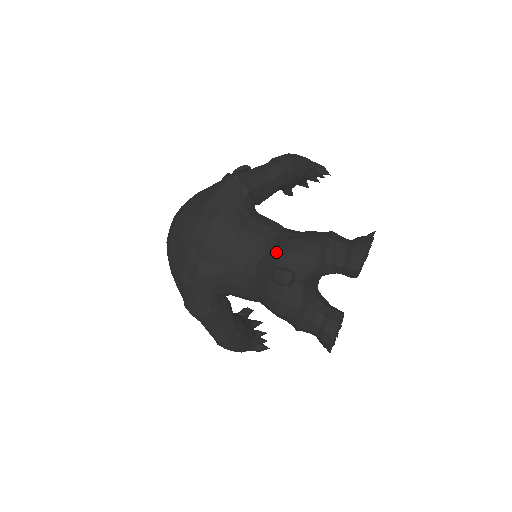
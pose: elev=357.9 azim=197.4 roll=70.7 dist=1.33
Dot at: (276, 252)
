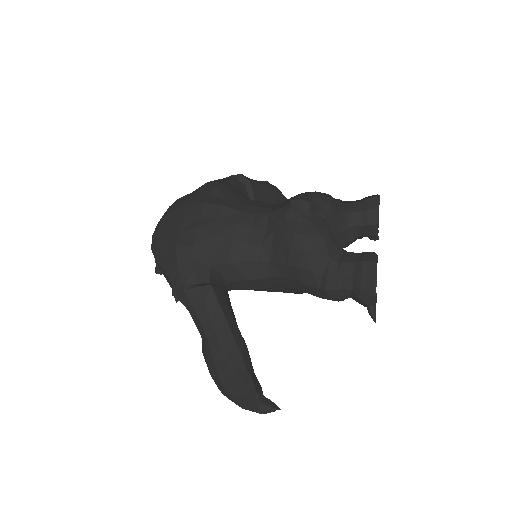
Dot at: (287, 200)
